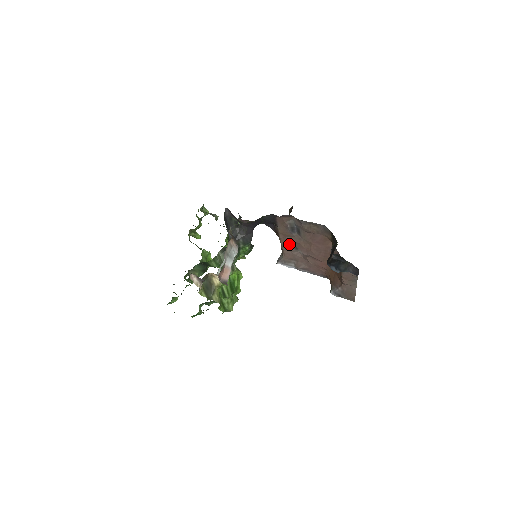
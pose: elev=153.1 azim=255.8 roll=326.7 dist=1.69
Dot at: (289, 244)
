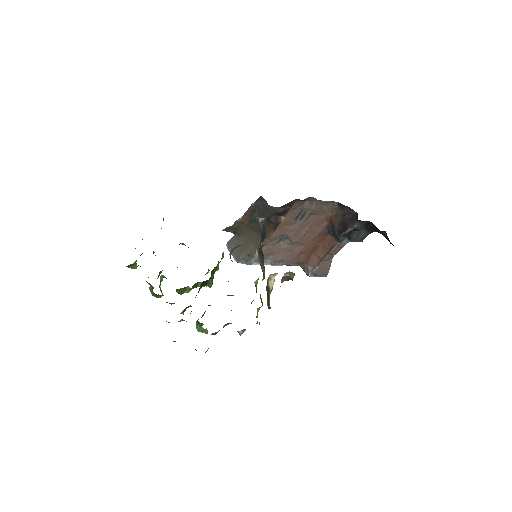
Dot at: (279, 236)
